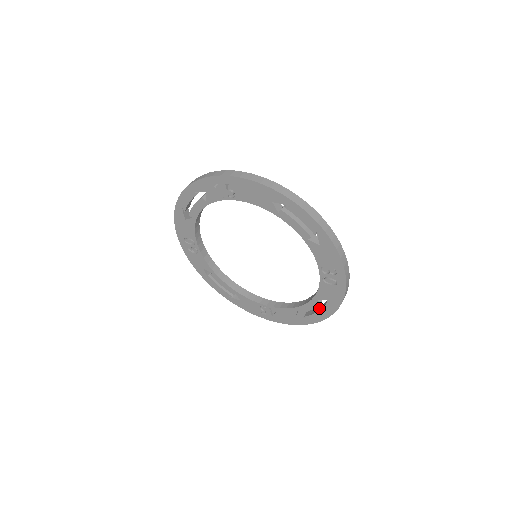
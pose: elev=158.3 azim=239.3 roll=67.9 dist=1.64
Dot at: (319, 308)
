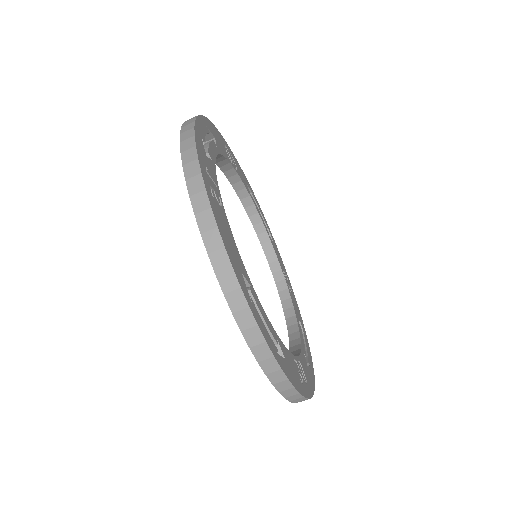
Dot at: occluded
